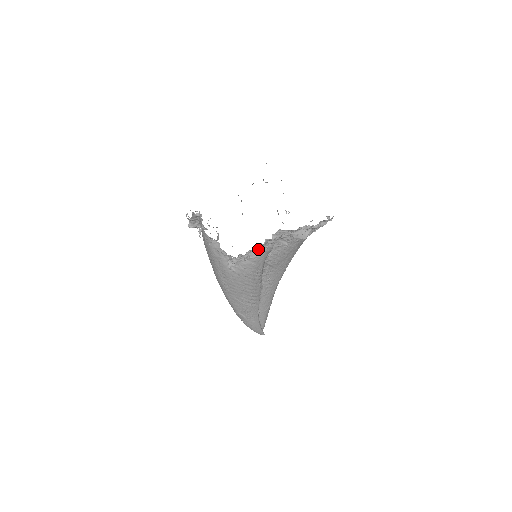
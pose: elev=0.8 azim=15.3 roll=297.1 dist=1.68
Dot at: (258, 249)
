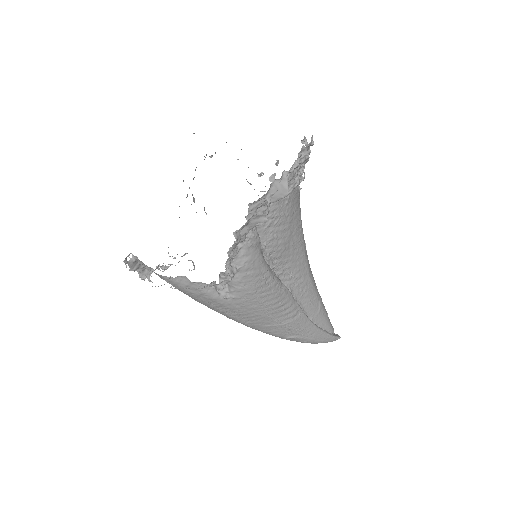
Dot at: (239, 250)
